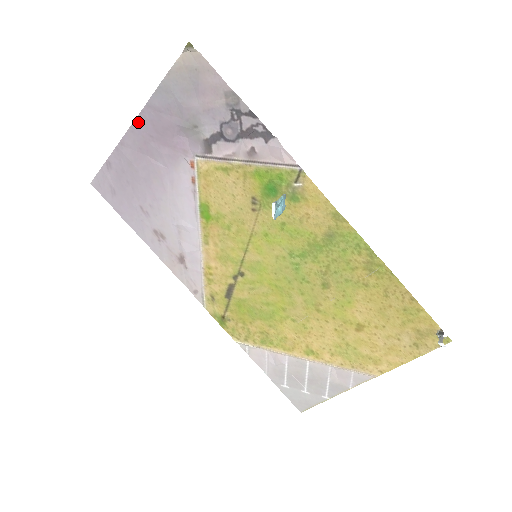
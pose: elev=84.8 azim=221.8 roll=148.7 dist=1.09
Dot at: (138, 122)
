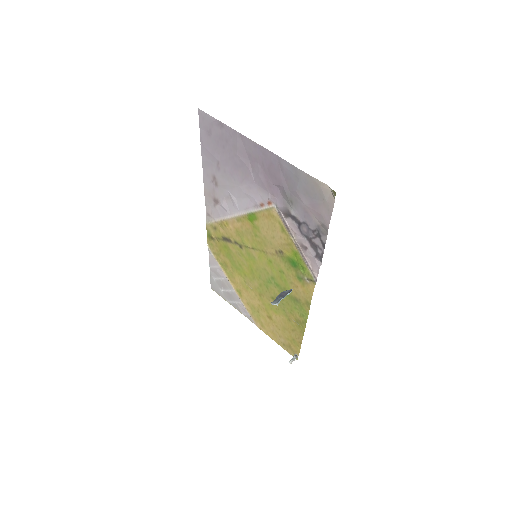
Dot at: (264, 150)
